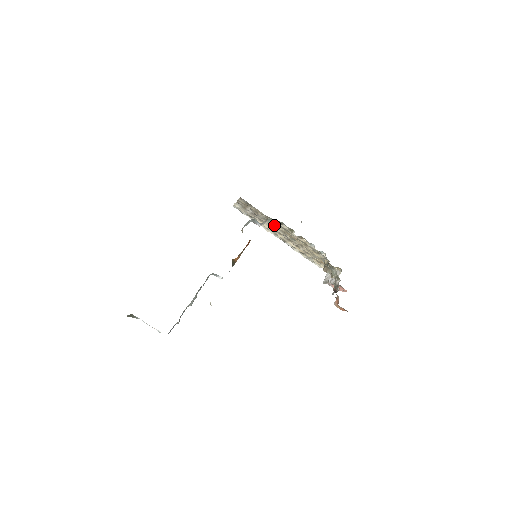
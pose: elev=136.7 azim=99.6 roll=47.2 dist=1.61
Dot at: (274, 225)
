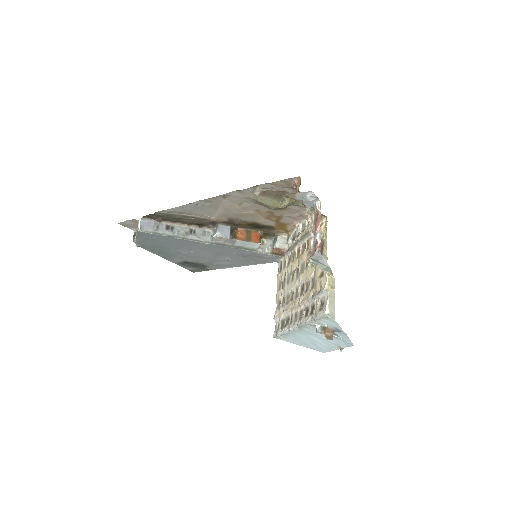
Dot at: (292, 268)
